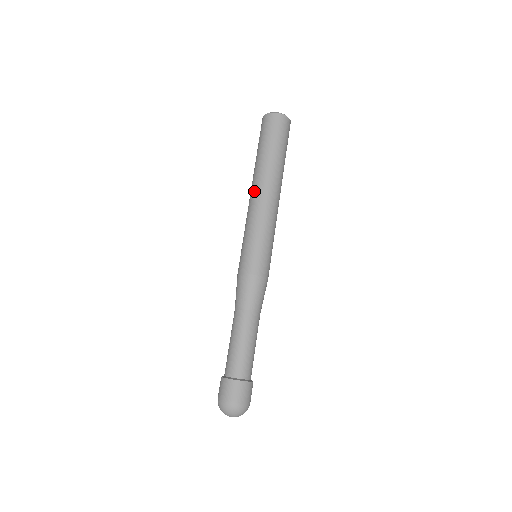
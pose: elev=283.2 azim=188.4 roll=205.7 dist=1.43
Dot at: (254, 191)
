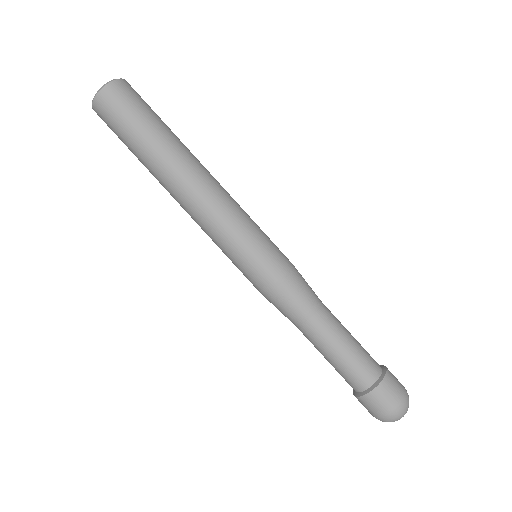
Dot at: (187, 190)
